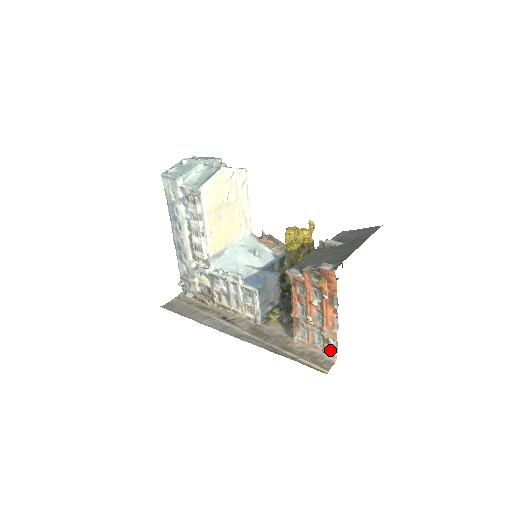
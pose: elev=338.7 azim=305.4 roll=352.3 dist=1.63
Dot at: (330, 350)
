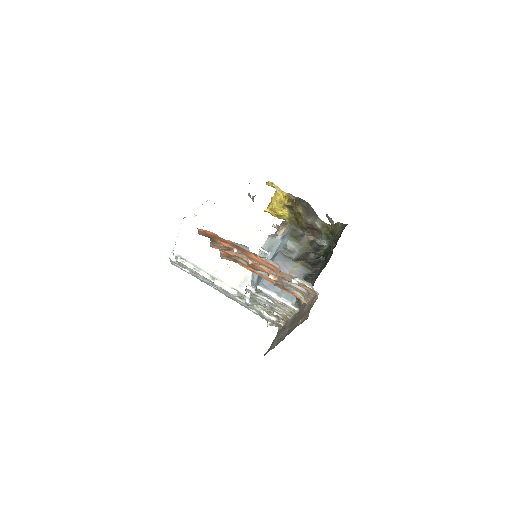
Dot at: (309, 289)
